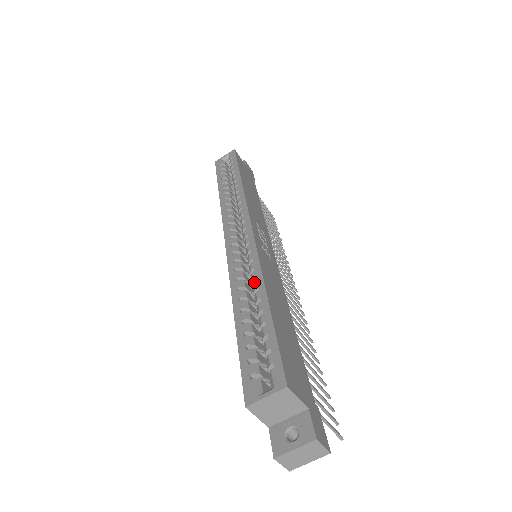
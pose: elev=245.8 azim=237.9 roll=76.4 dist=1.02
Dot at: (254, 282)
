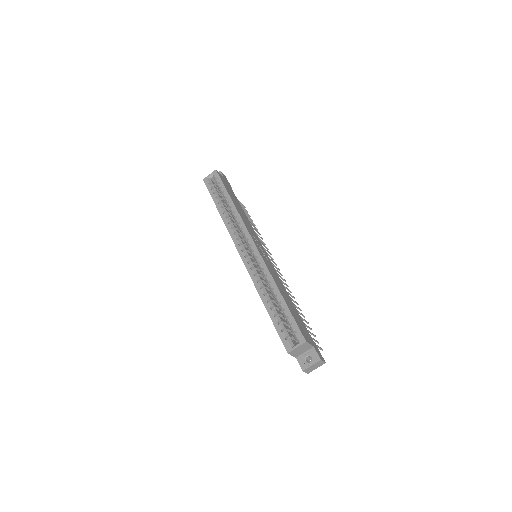
Dot at: (270, 284)
